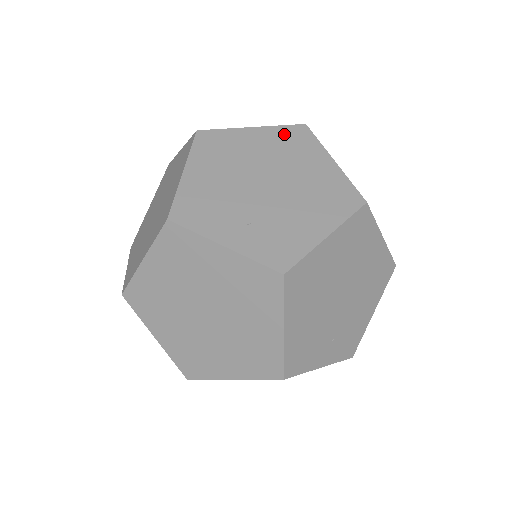
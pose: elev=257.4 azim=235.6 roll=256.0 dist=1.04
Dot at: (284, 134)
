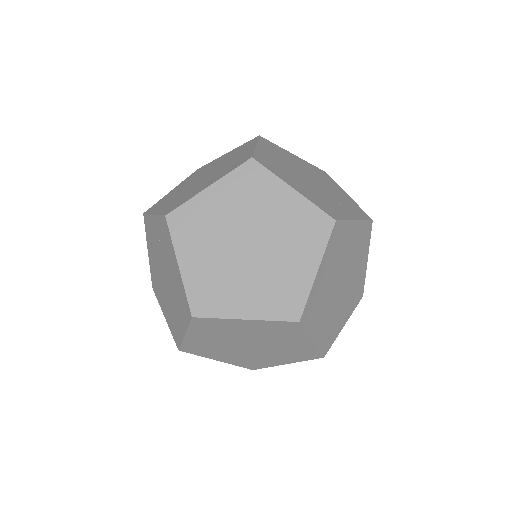
Dot at: (191, 176)
